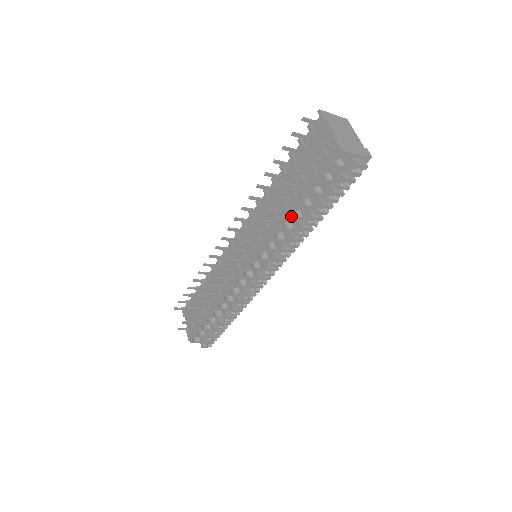
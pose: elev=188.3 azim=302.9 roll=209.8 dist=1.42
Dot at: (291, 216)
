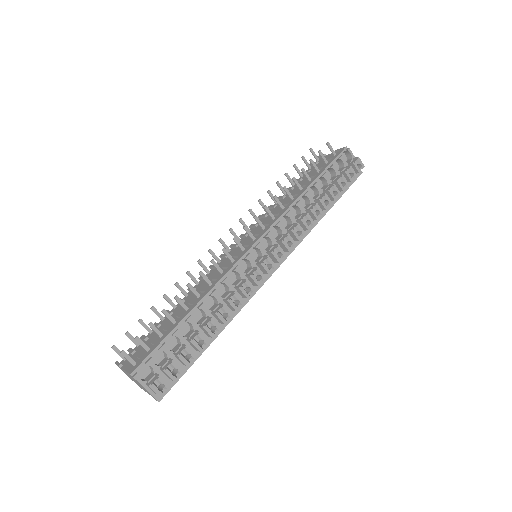
Dot at: (307, 192)
